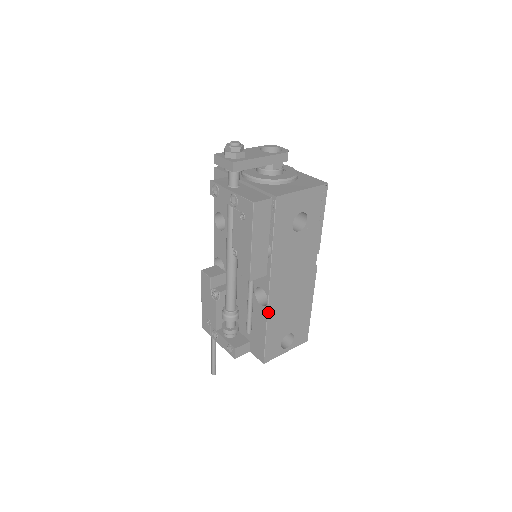
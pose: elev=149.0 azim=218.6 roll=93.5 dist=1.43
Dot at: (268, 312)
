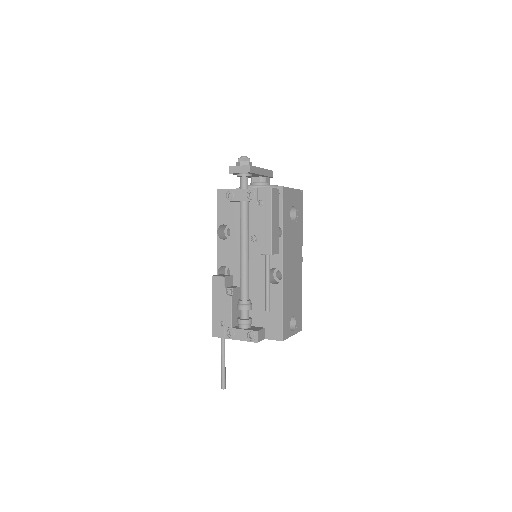
Dot at: (283, 287)
